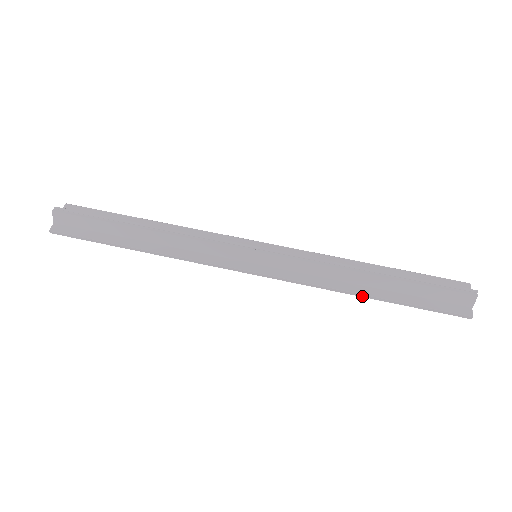
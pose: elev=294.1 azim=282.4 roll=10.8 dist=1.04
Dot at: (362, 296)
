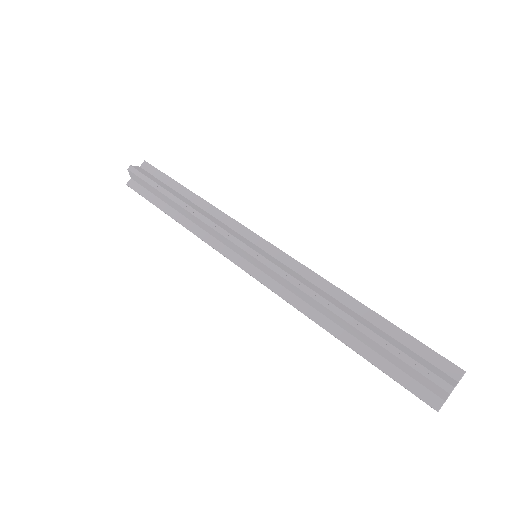
Dot at: (332, 334)
